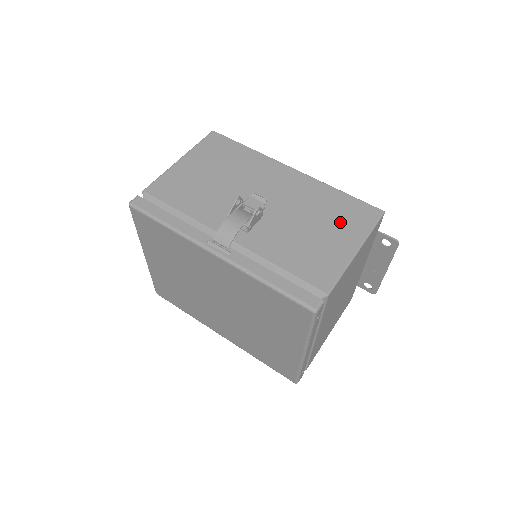
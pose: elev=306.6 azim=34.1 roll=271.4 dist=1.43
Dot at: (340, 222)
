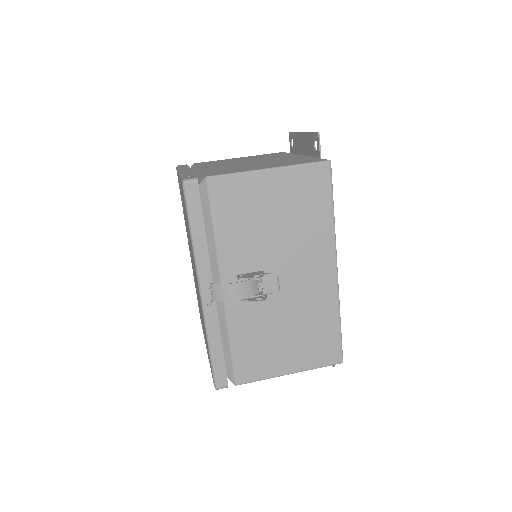
Dot at: (307, 345)
